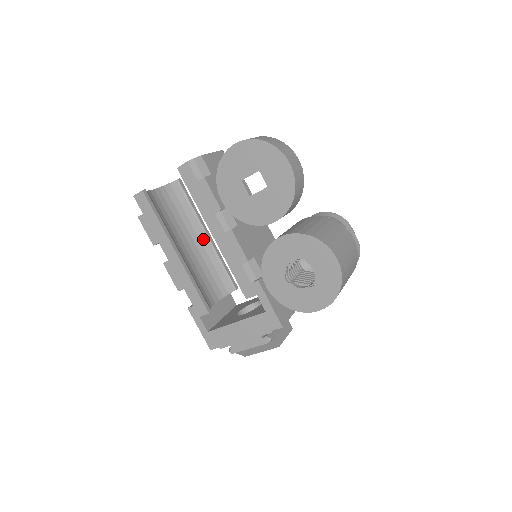
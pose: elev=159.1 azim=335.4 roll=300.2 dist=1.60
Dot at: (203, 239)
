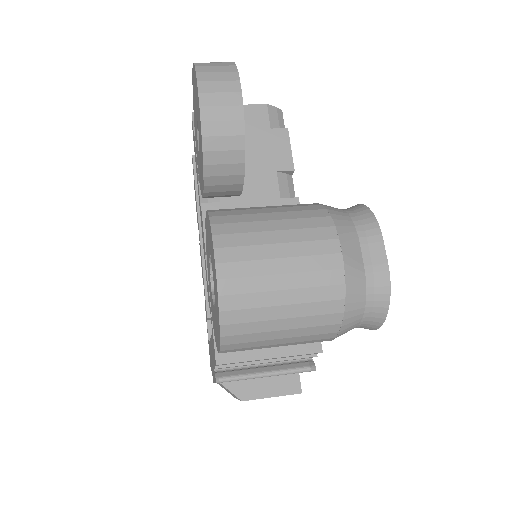
Dot at: occluded
